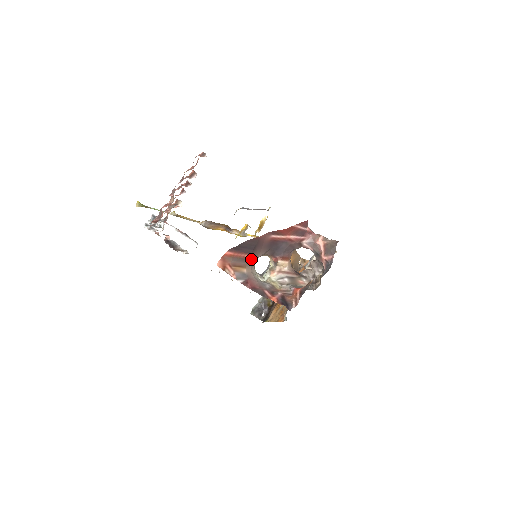
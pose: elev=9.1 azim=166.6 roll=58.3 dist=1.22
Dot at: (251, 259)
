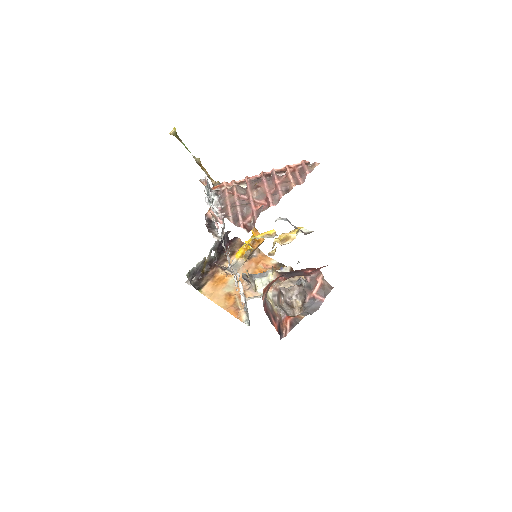
Dot at: occluded
